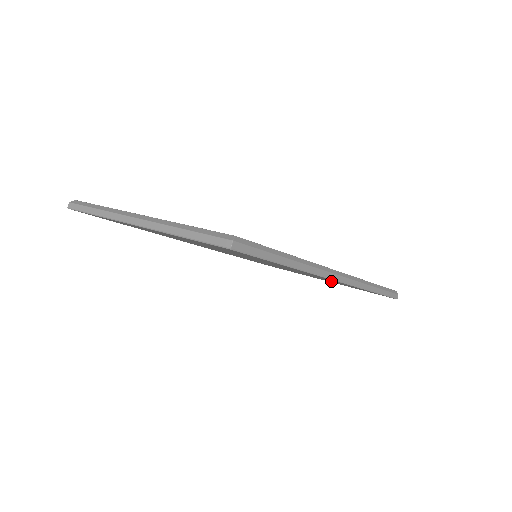
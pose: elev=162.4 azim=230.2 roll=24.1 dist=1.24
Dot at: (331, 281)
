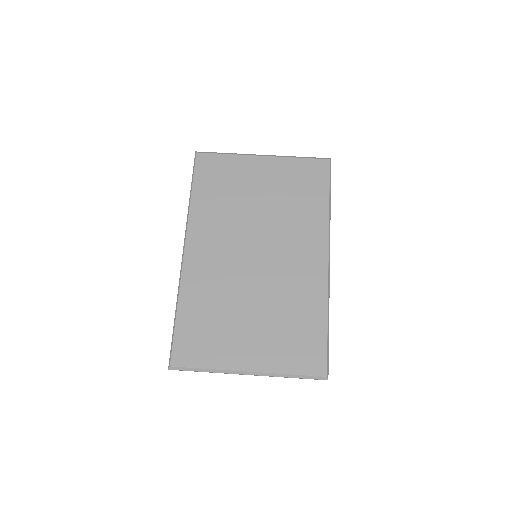
Dot at: occluded
